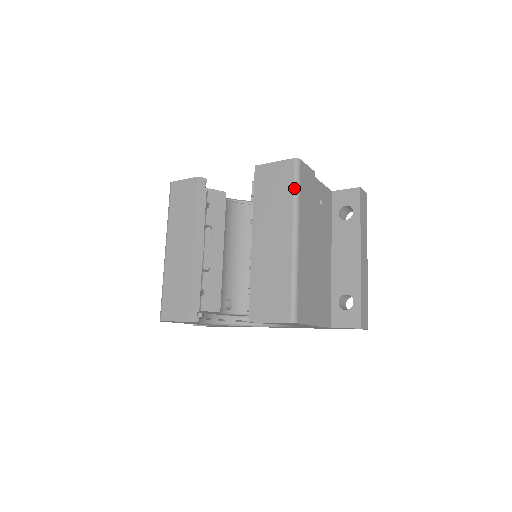
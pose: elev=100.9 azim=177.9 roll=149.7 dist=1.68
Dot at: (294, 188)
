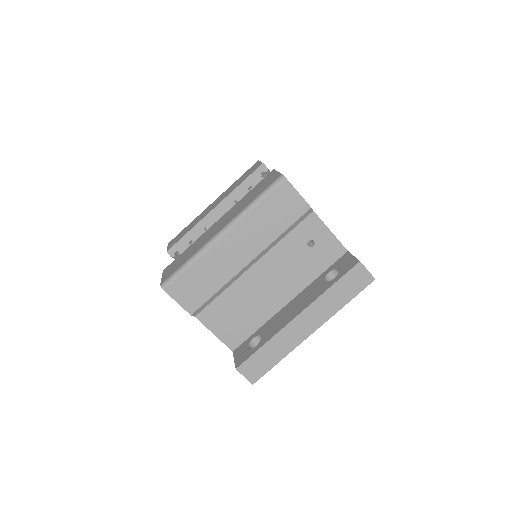
Dot at: (258, 196)
